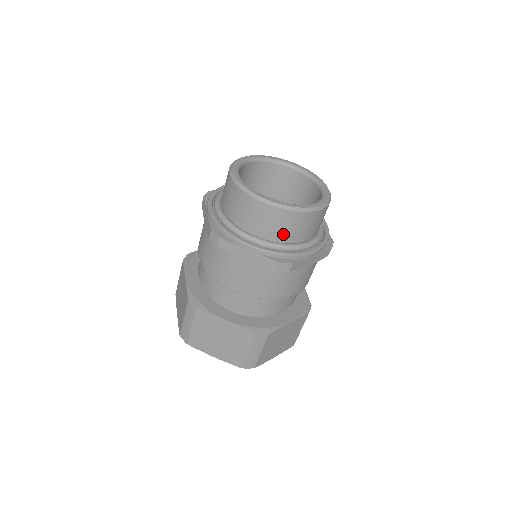
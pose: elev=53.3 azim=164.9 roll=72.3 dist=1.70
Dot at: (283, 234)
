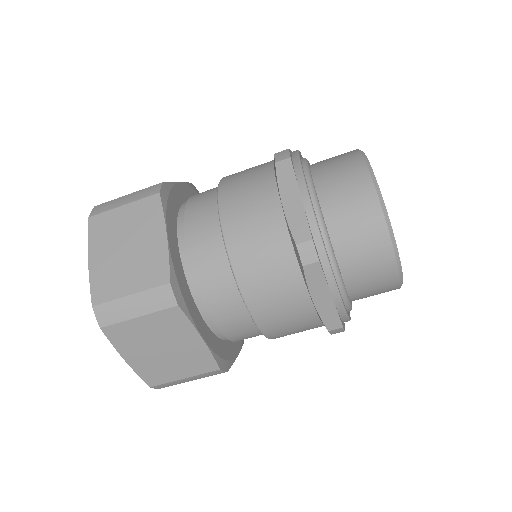
Dot at: (343, 232)
